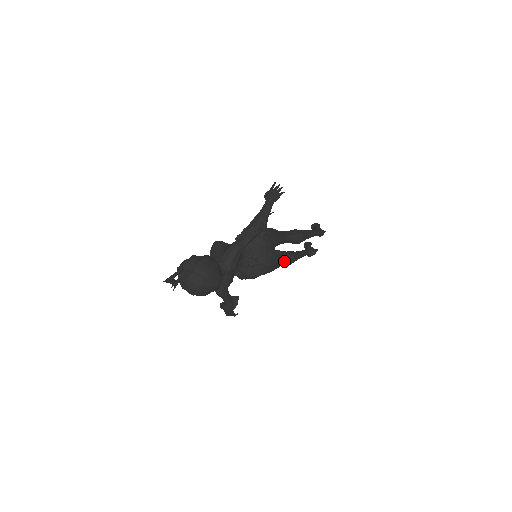
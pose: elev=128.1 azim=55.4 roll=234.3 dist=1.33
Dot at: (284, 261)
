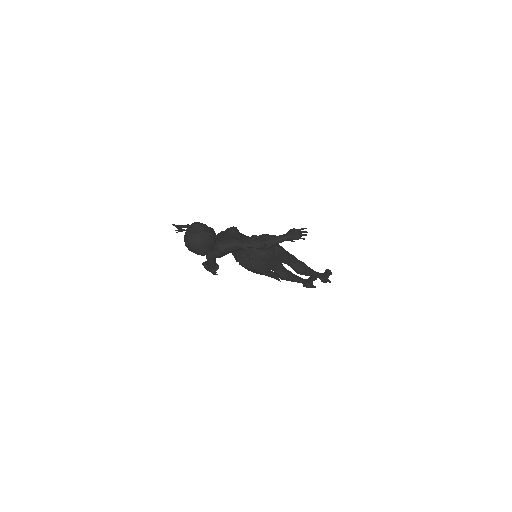
Dot at: (270, 275)
